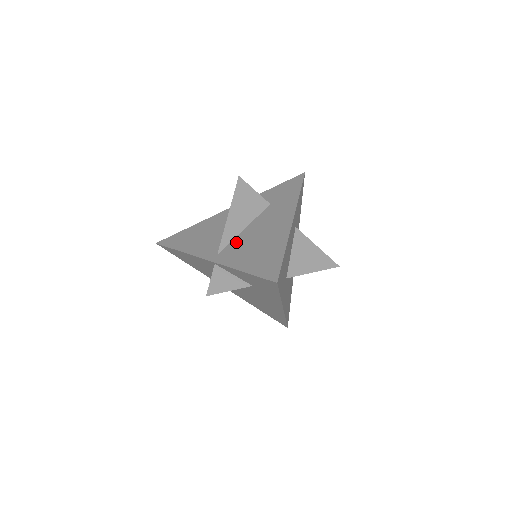
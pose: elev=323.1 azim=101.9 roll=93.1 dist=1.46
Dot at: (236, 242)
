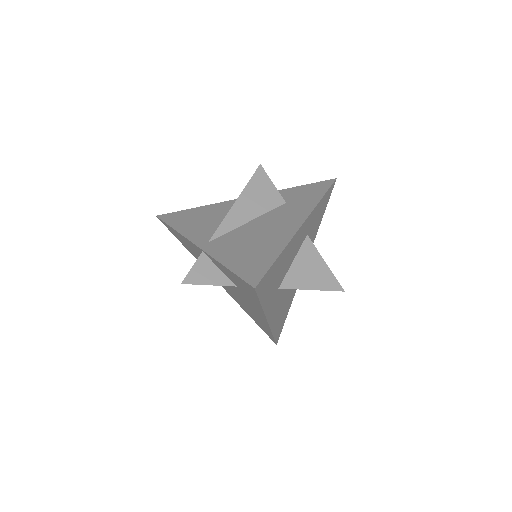
Dot at: (233, 234)
